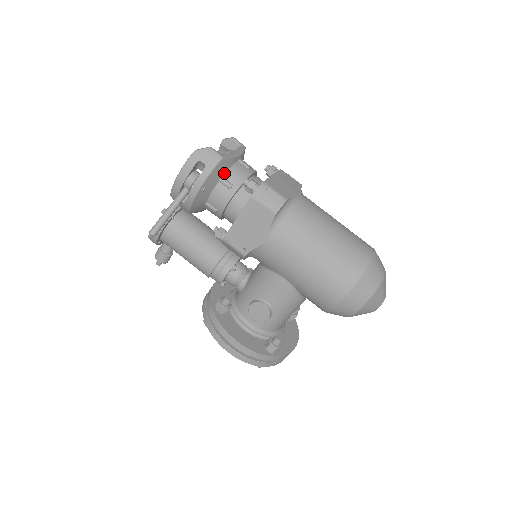
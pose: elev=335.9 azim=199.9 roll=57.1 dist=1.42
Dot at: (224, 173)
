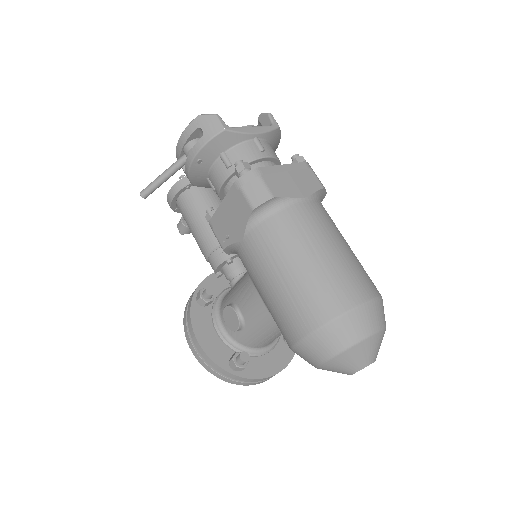
Dot at: (227, 148)
